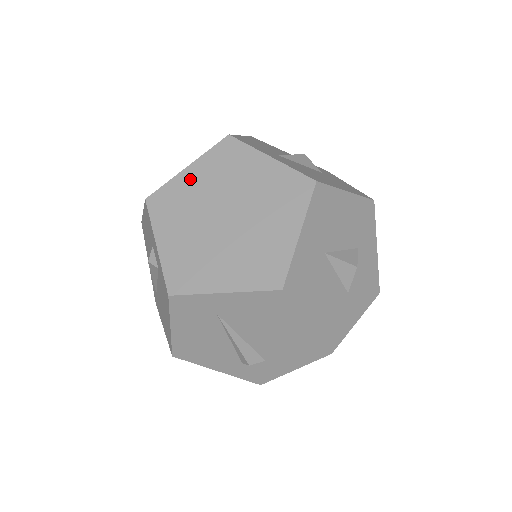
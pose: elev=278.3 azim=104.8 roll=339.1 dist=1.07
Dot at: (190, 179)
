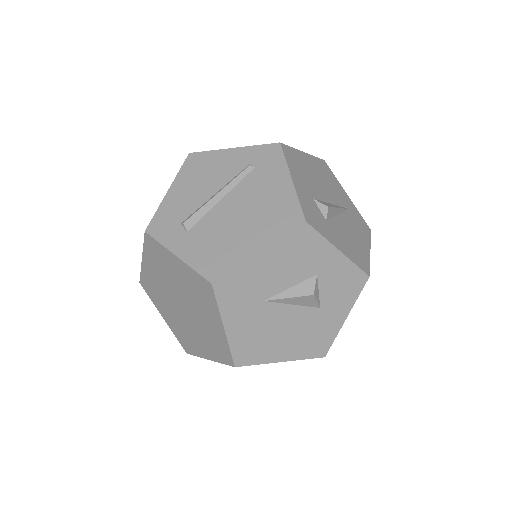
Dot at: (174, 264)
